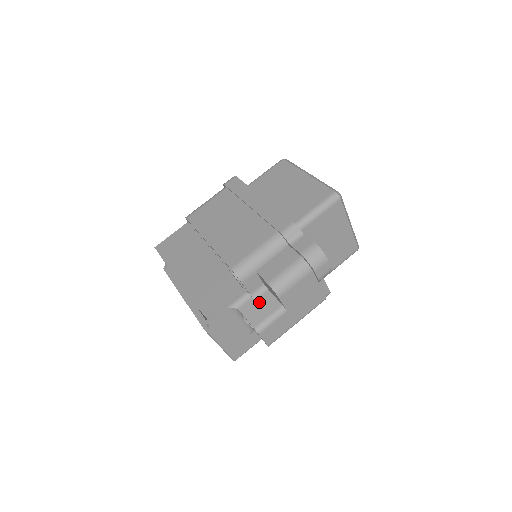
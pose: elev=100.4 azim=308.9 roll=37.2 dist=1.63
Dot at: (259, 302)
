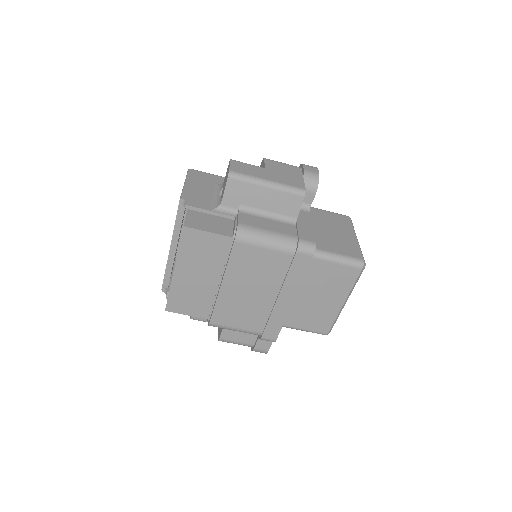
Dot at: occluded
